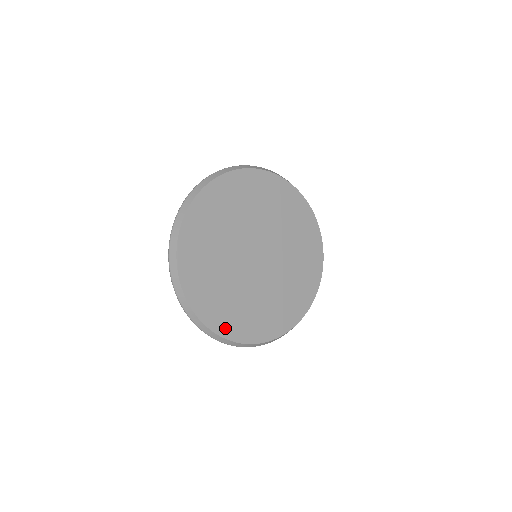
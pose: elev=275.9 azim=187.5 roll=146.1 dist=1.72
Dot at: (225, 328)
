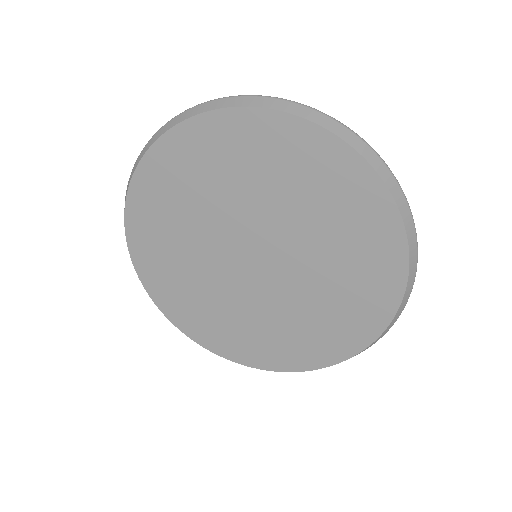
Dot at: (286, 362)
